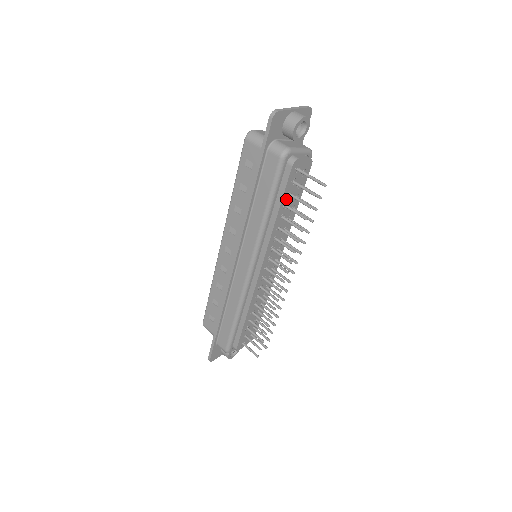
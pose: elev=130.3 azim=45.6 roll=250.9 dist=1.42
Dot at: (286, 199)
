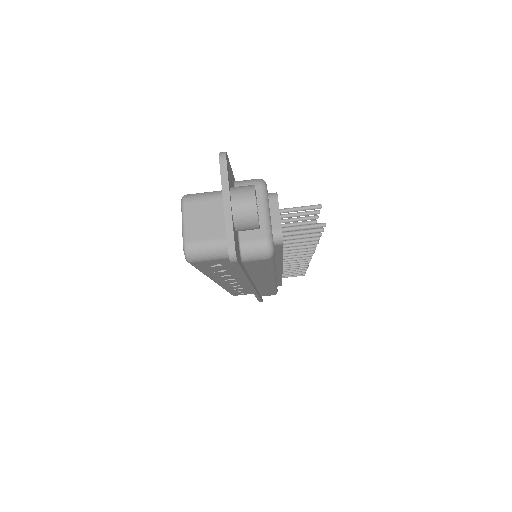
Dot at: occluded
